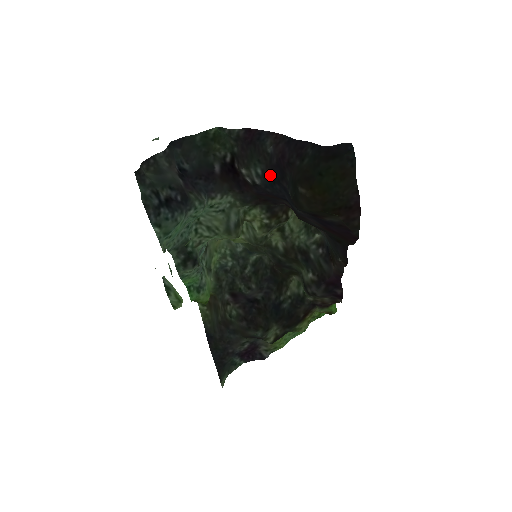
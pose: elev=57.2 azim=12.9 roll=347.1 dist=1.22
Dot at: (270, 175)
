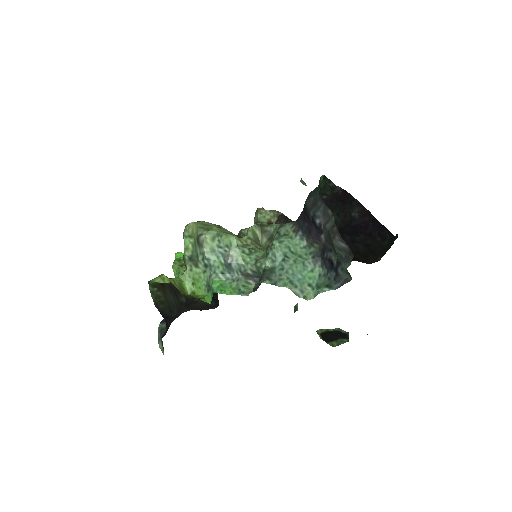
Dot at: (341, 227)
